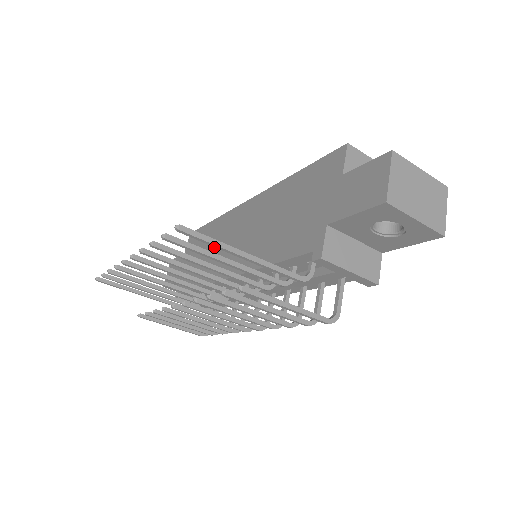
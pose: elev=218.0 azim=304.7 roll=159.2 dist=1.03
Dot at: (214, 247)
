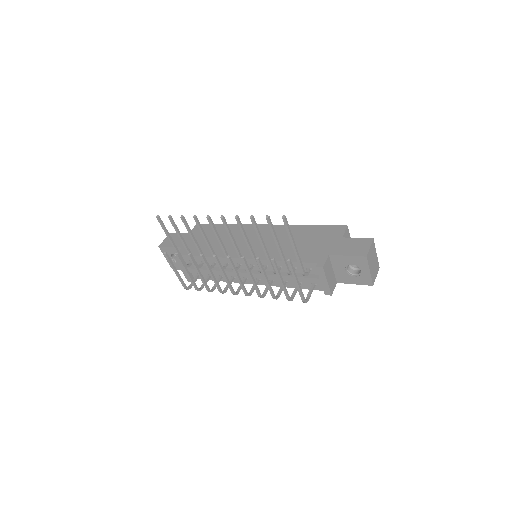
Dot at: (227, 239)
